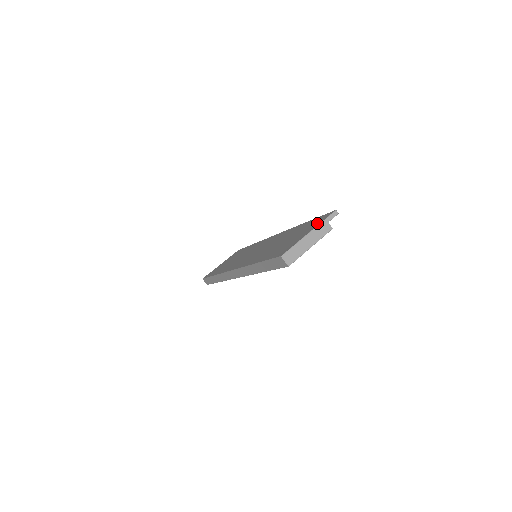
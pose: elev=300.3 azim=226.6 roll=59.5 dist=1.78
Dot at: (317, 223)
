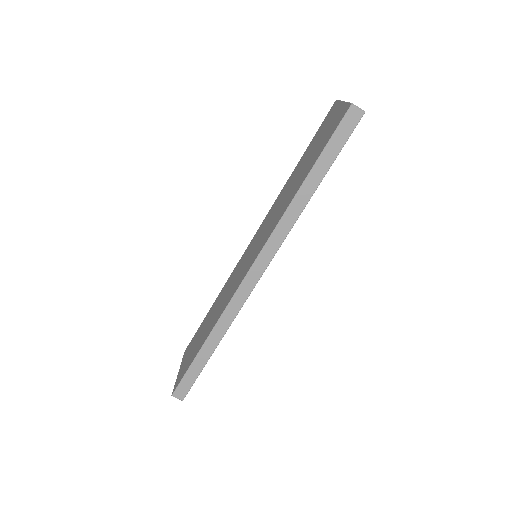
Dot at: (334, 109)
